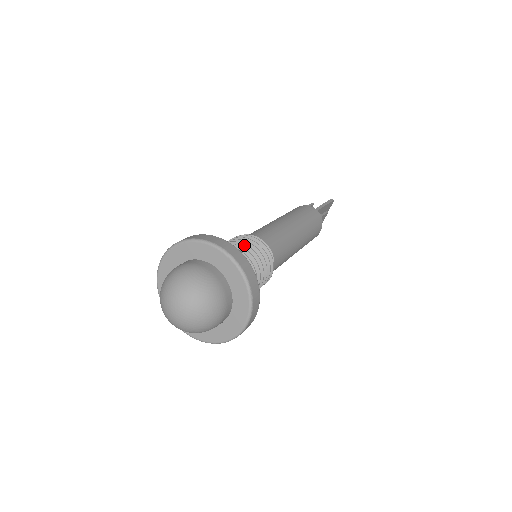
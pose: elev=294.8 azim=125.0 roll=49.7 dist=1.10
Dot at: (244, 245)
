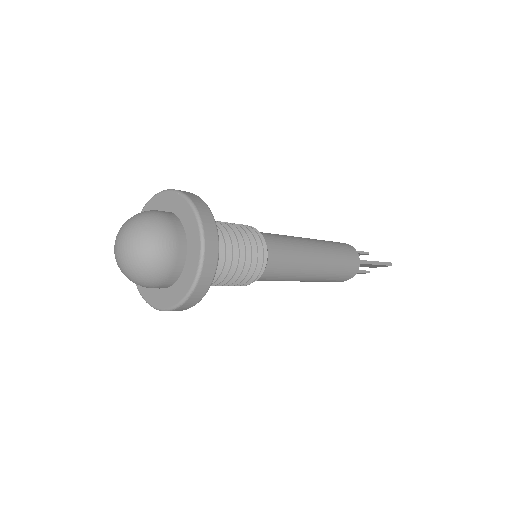
Dot at: (244, 247)
